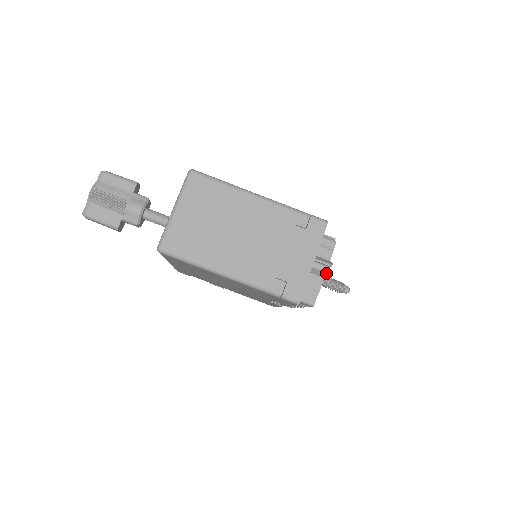
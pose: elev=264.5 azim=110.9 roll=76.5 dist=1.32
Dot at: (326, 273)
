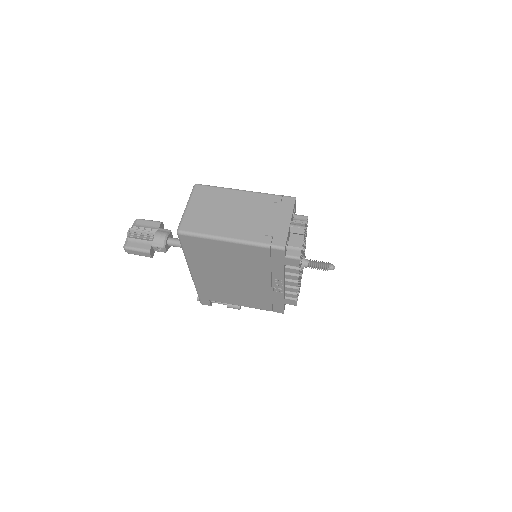
Dot at: (302, 229)
